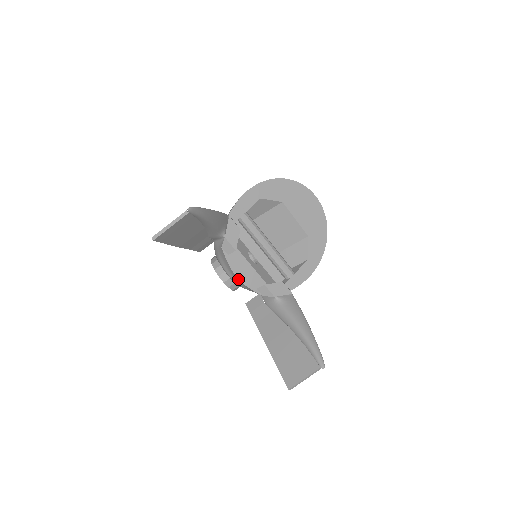
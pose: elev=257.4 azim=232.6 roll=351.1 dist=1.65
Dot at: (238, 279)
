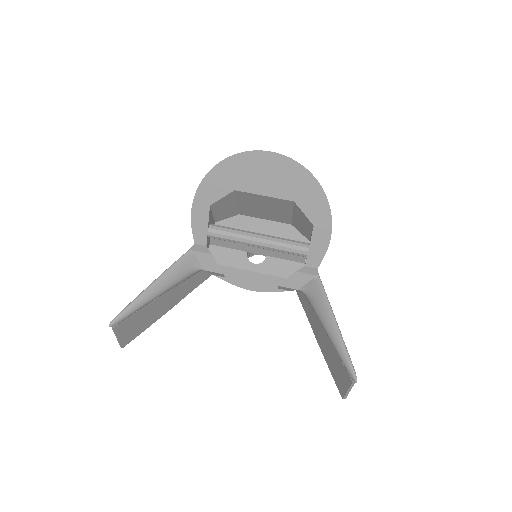
Dot at: (253, 290)
